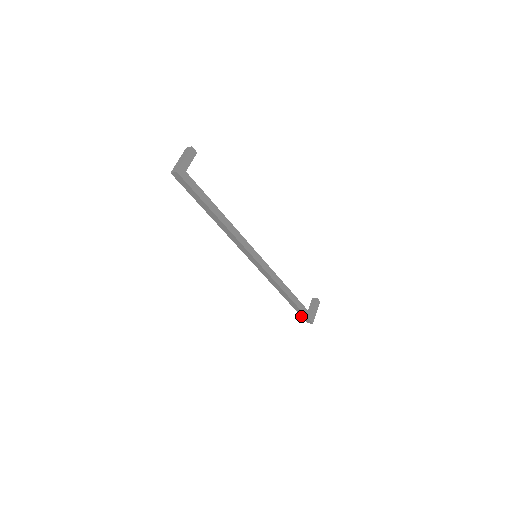
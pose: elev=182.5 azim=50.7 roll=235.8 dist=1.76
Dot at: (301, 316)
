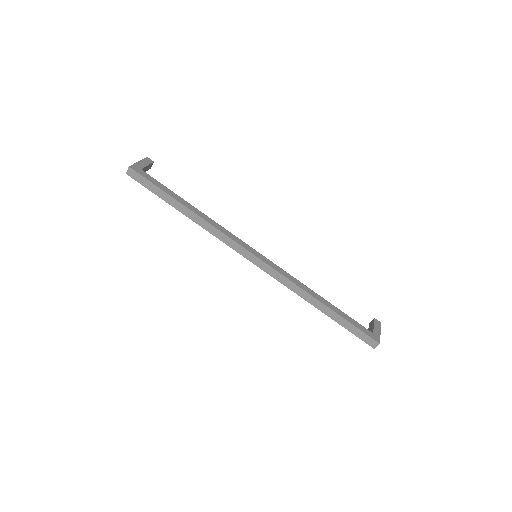
Dot at: occluded
